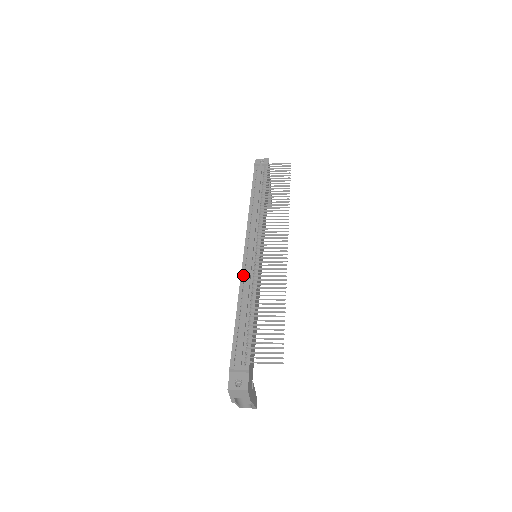
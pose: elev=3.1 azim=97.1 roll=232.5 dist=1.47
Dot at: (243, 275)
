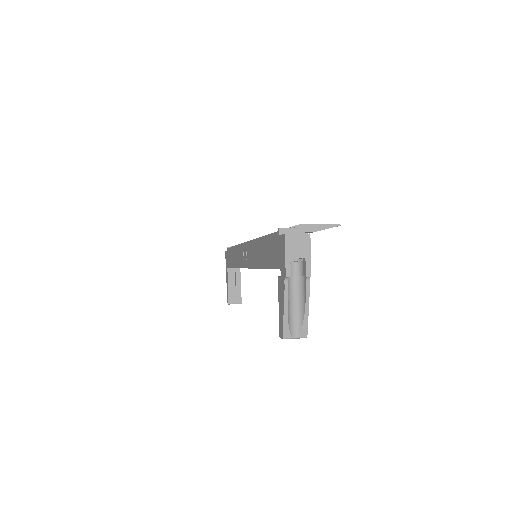
Dot at: occluded
